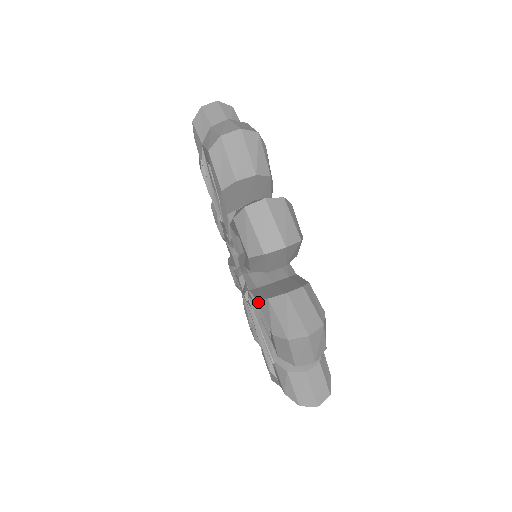
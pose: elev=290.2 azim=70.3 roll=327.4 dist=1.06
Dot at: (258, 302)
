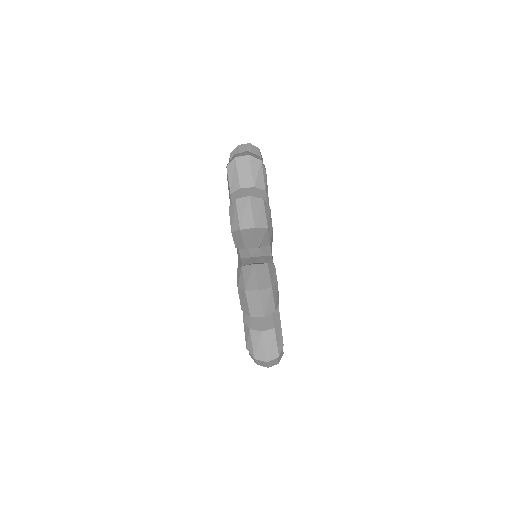
Dot at: (237, 270)
